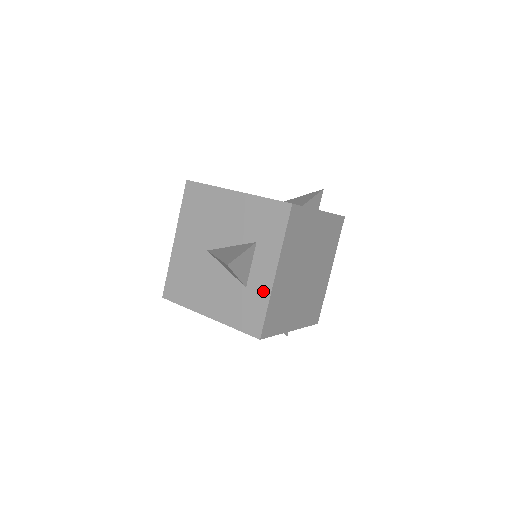
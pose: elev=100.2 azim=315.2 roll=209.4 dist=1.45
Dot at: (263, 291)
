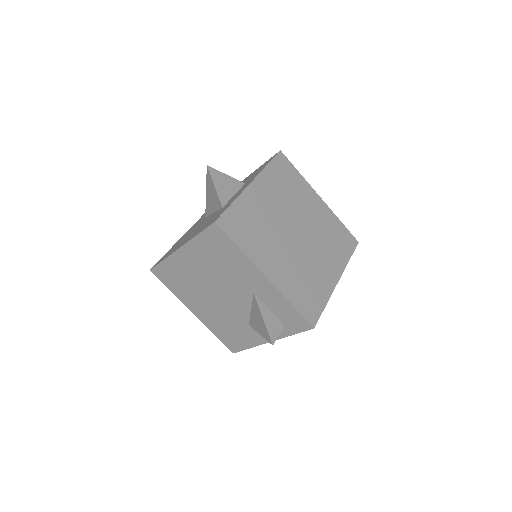
Dot at: occluded
